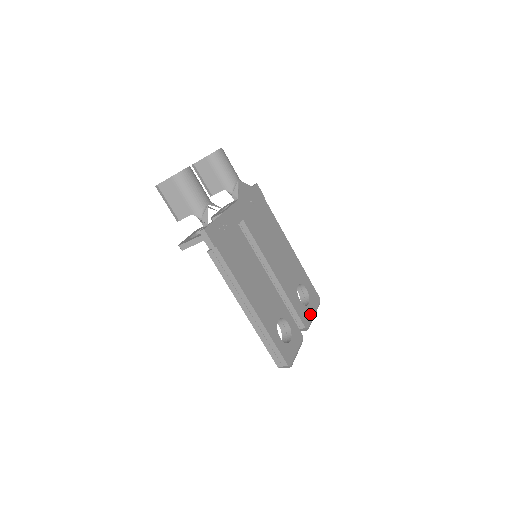
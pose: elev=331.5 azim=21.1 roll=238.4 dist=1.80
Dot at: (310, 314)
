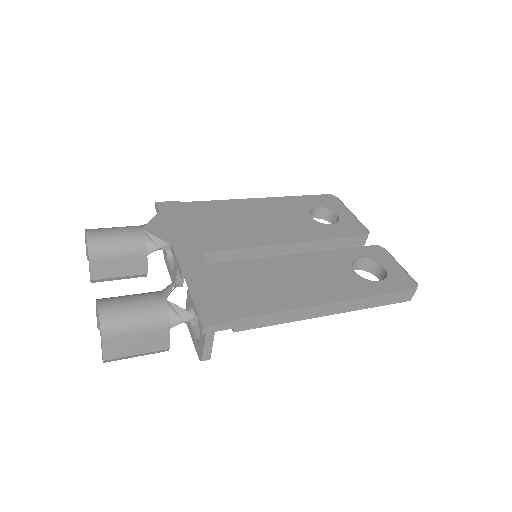
Dot at: (351, 219)
